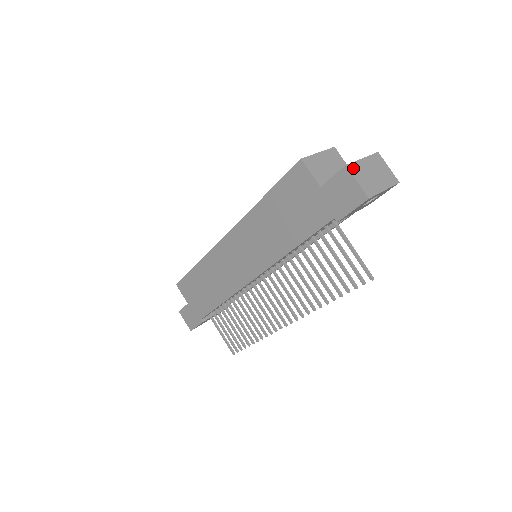
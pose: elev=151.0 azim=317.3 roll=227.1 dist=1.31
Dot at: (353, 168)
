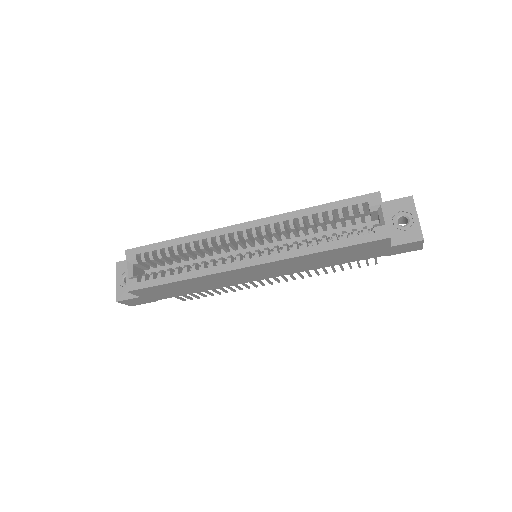
Dot at: (422, 236)
